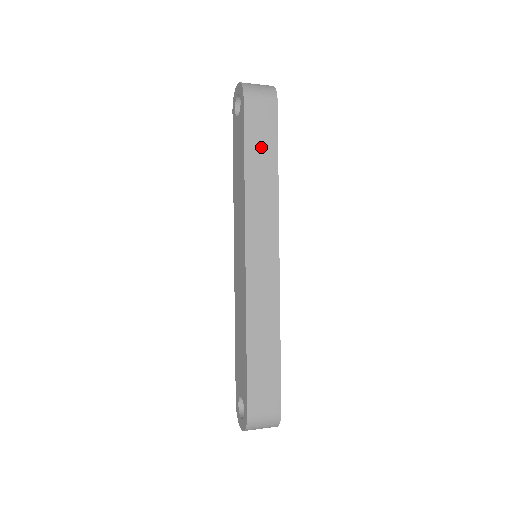
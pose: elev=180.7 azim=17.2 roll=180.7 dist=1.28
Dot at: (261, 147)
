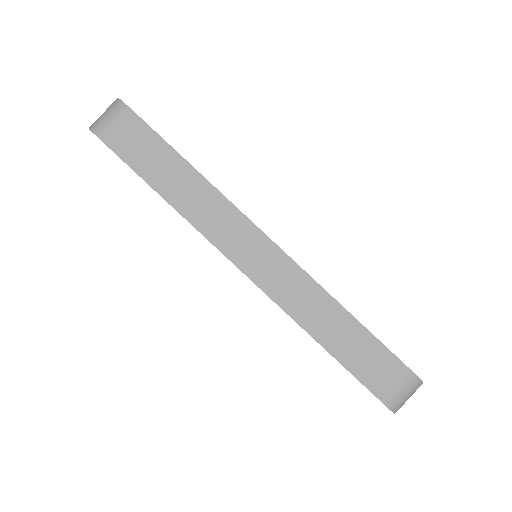
Dot at: (159, 165)
